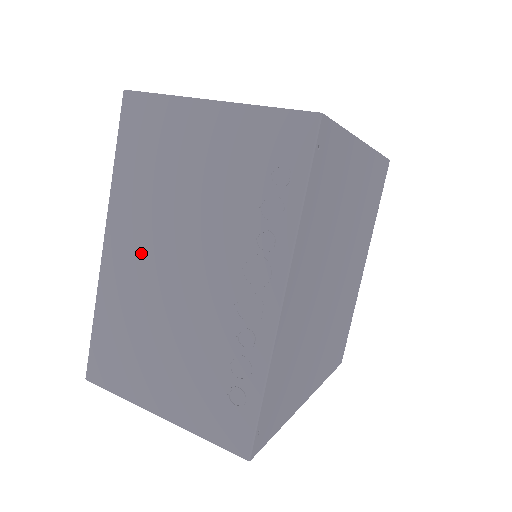
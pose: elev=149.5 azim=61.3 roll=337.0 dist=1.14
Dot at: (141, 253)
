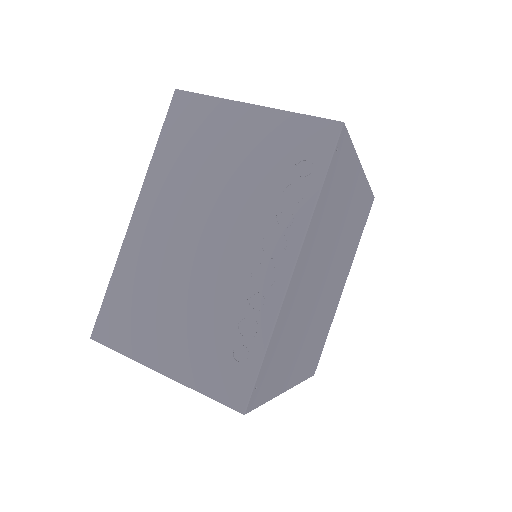
Dot at: (168, 224)
